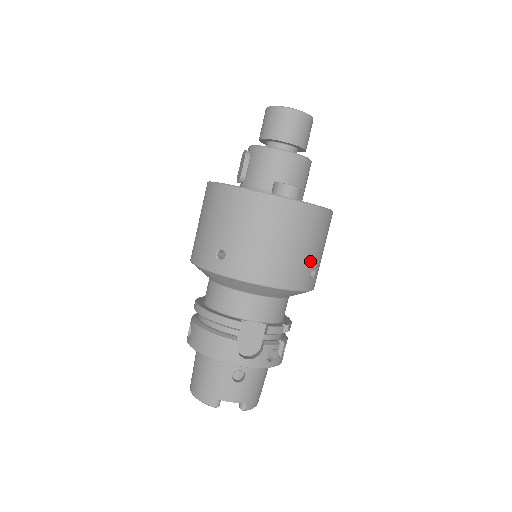
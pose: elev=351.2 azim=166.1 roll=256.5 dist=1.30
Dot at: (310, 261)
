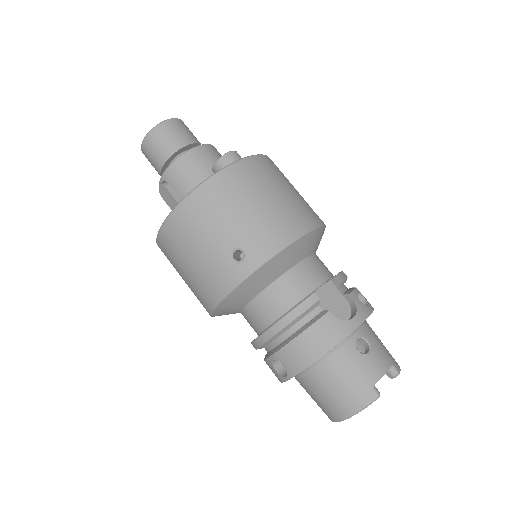
Dot at: (302, 199)
